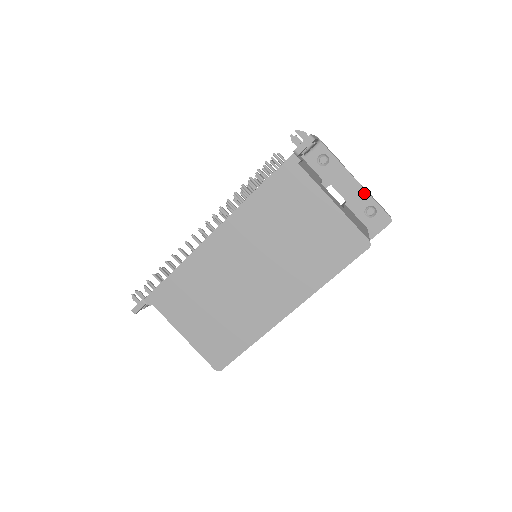
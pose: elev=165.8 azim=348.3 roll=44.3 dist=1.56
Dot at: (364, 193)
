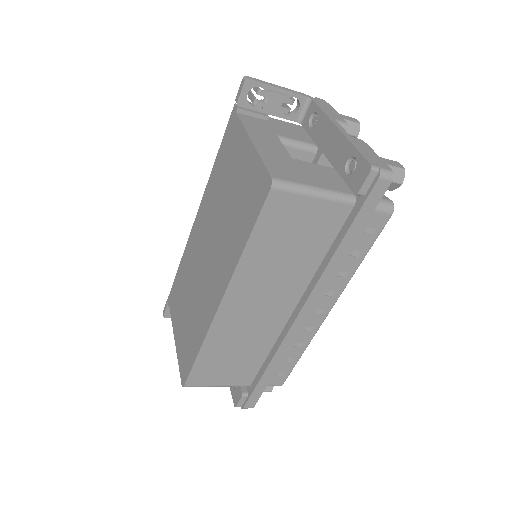
Dot at: (345, 142)
